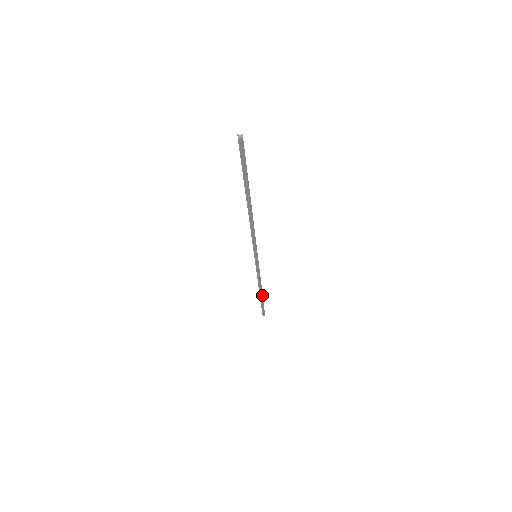
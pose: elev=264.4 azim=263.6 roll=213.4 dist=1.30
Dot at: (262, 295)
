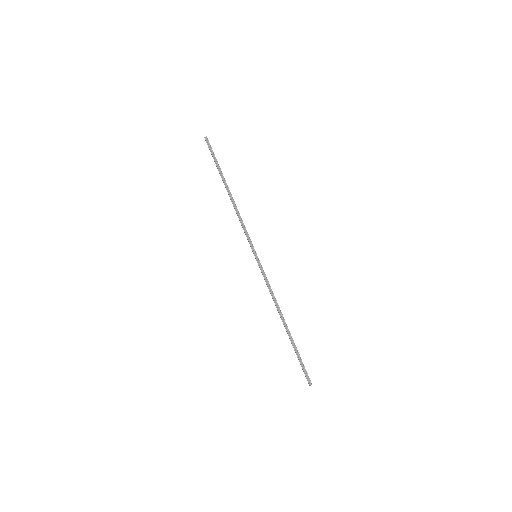
Dot at: (288, 329)
